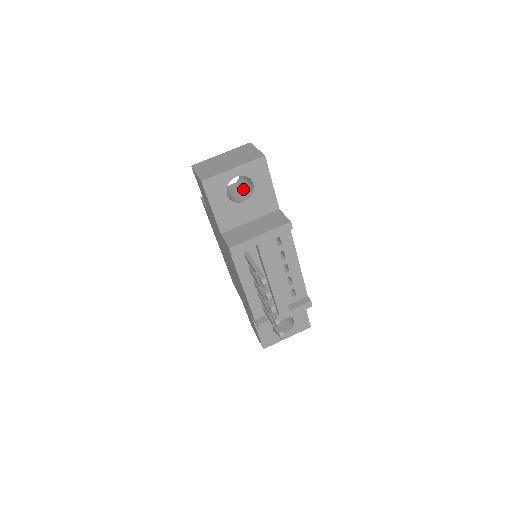
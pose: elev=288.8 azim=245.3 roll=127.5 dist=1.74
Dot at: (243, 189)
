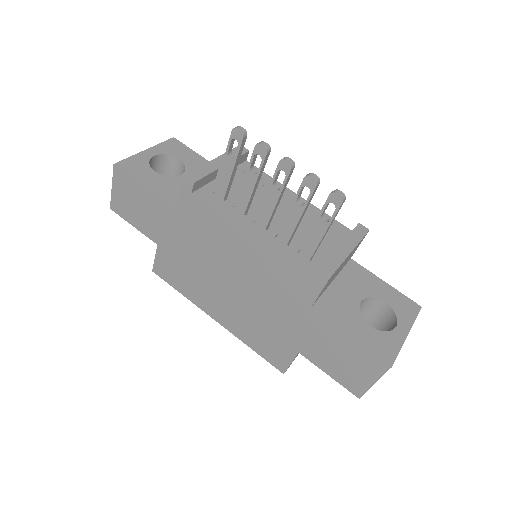
Dot at: occluded
